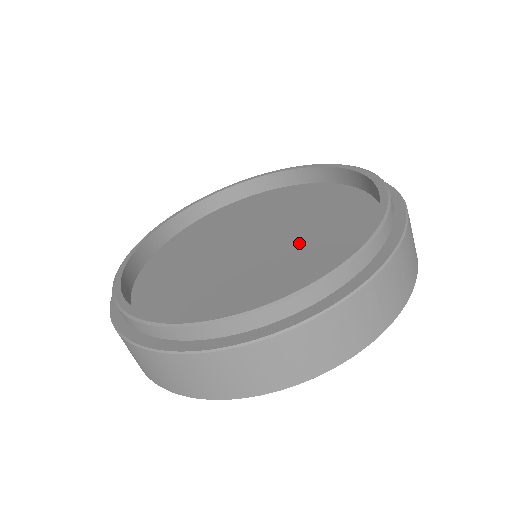
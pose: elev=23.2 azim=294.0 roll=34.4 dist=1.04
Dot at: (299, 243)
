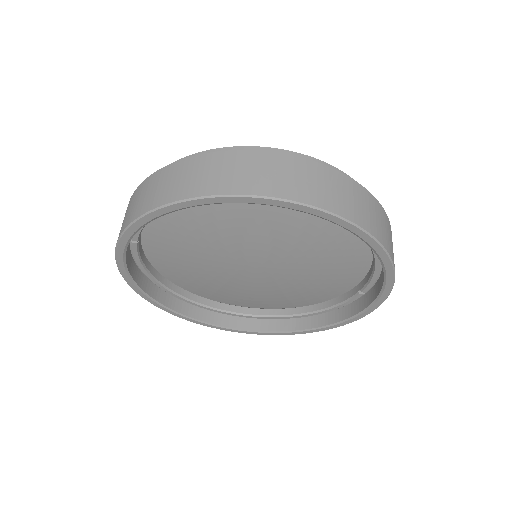
Dot at: occluded
